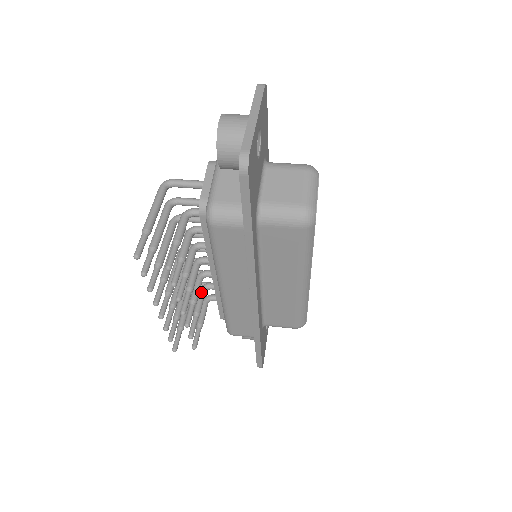
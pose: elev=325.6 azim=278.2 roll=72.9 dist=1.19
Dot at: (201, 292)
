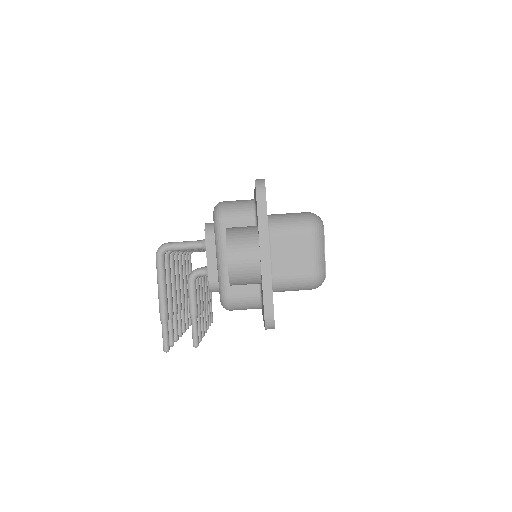
Dot at: occluded
